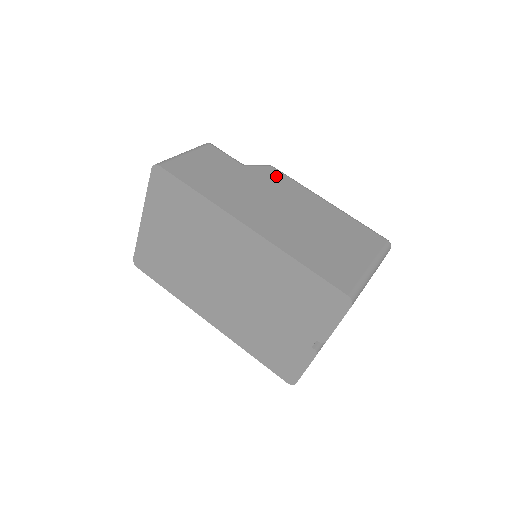
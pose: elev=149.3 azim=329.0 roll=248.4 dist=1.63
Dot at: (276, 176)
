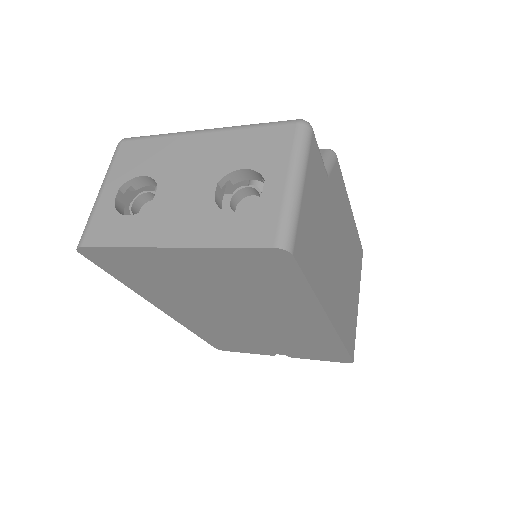
Dot at: (339, 183)
